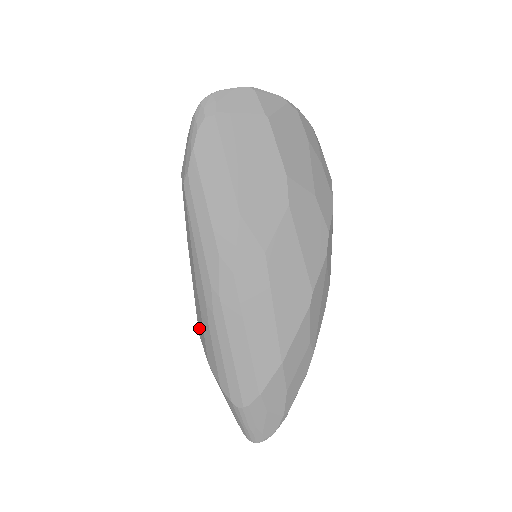
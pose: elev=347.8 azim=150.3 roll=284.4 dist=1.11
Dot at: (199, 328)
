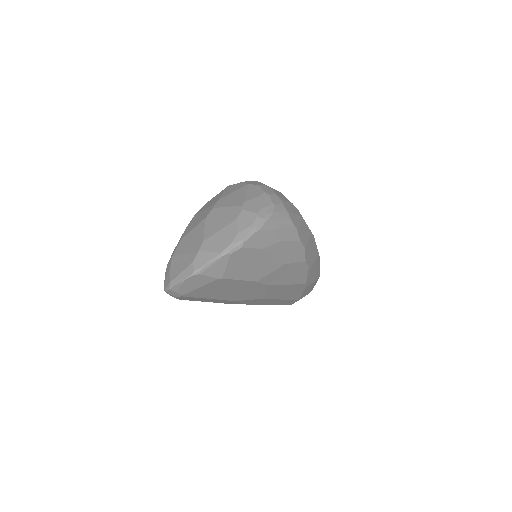
Dot at: occluded
